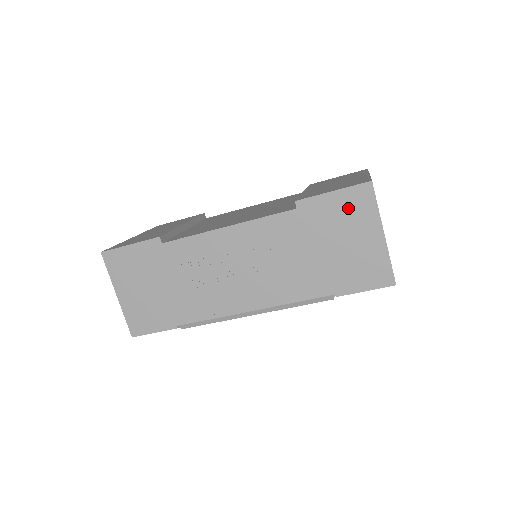
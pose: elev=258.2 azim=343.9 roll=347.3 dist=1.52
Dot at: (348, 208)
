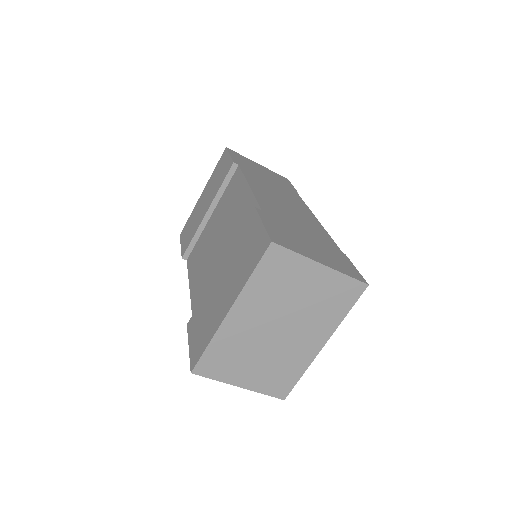
Dot at: occluded
